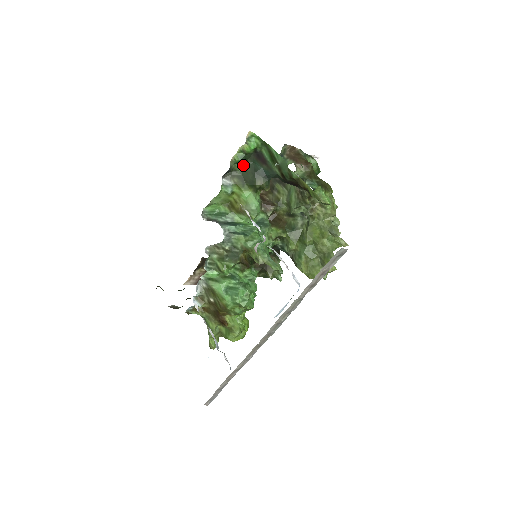
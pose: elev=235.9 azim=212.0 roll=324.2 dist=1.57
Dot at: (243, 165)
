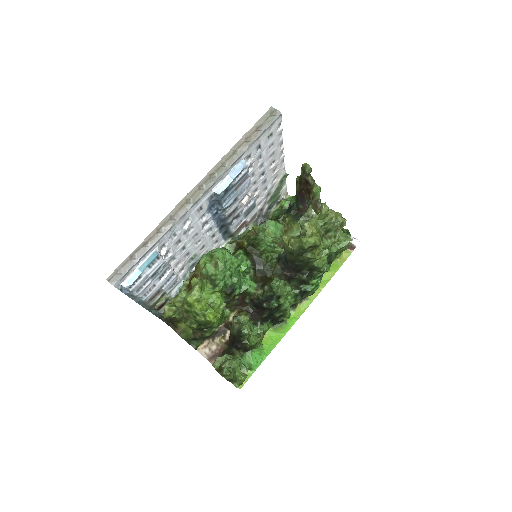
Dot at: occluded
